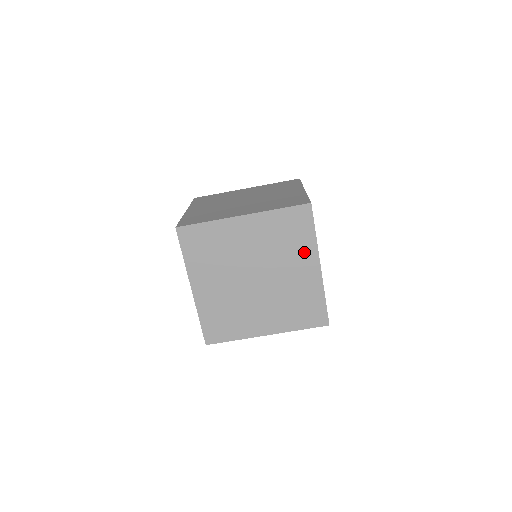
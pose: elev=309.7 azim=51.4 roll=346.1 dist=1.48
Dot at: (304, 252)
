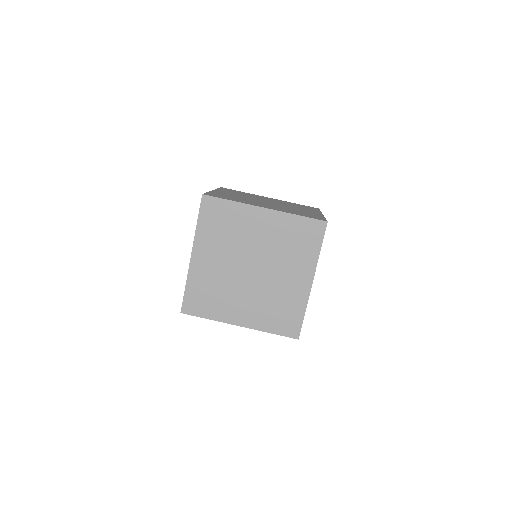
Dot at: (304, 263)
